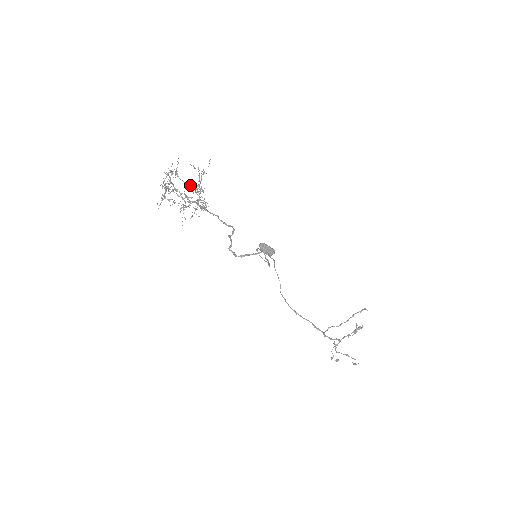
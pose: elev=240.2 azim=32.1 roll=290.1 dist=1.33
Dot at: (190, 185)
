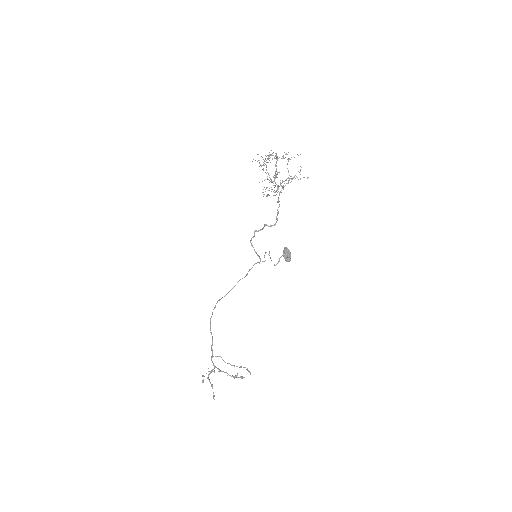
Dot at: occluded
